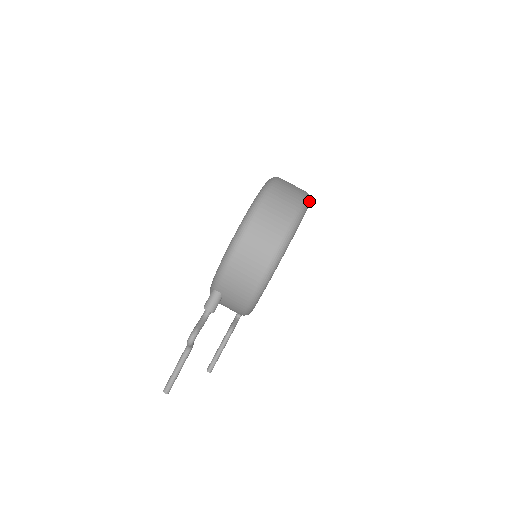
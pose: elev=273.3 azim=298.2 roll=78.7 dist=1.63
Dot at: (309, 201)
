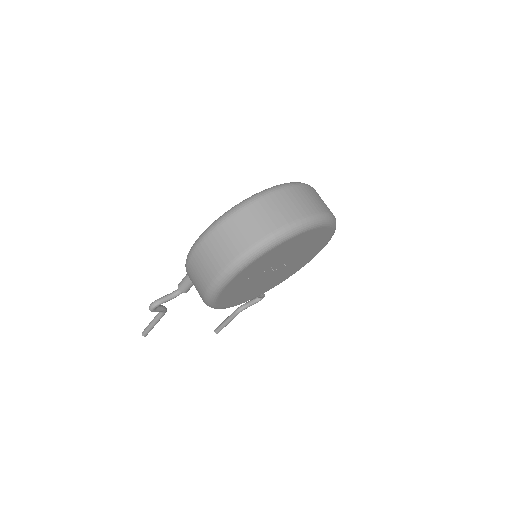
Dot at: (304, 227)
